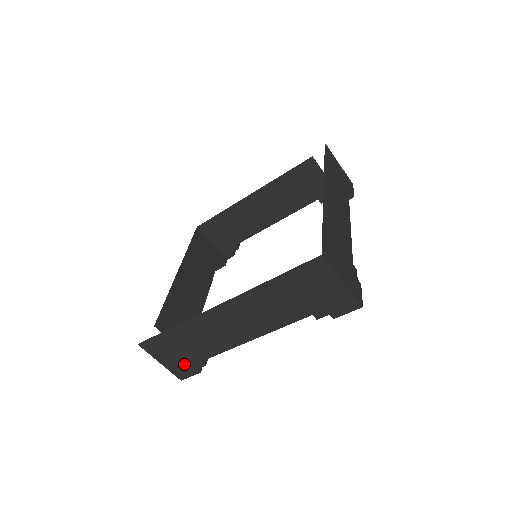
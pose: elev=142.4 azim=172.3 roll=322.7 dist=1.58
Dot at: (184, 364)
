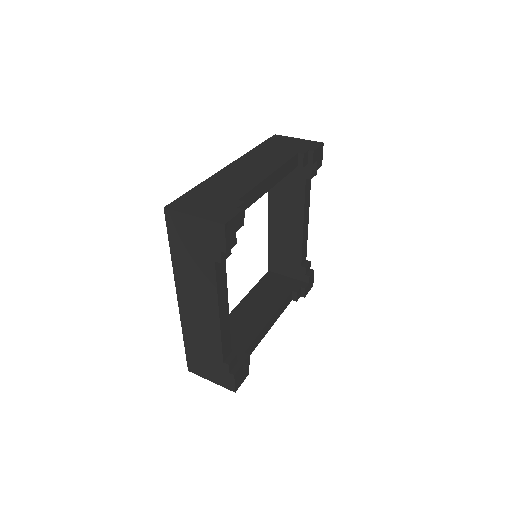
Dot at: (220, 373)
